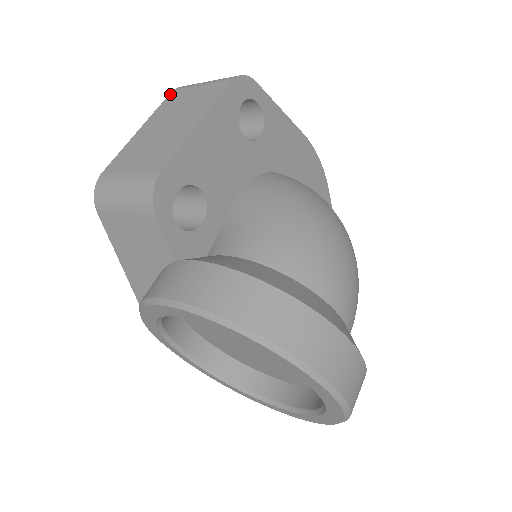
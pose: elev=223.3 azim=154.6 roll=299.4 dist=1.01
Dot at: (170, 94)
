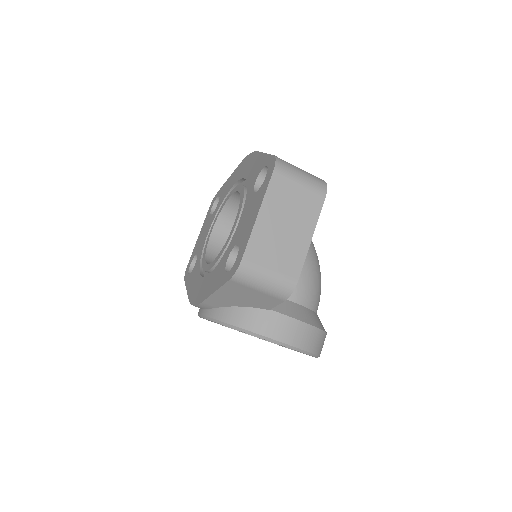
Dot at: (273, 175)
